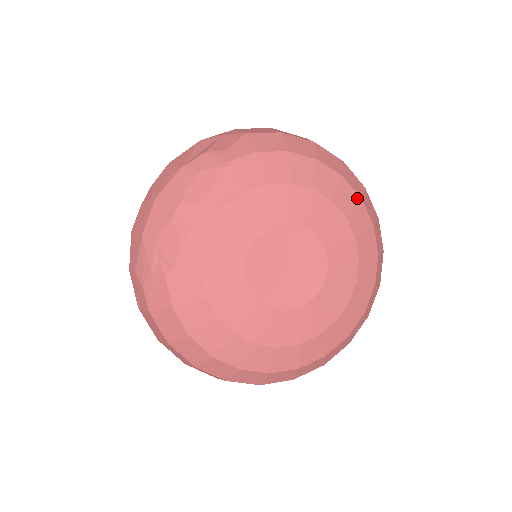
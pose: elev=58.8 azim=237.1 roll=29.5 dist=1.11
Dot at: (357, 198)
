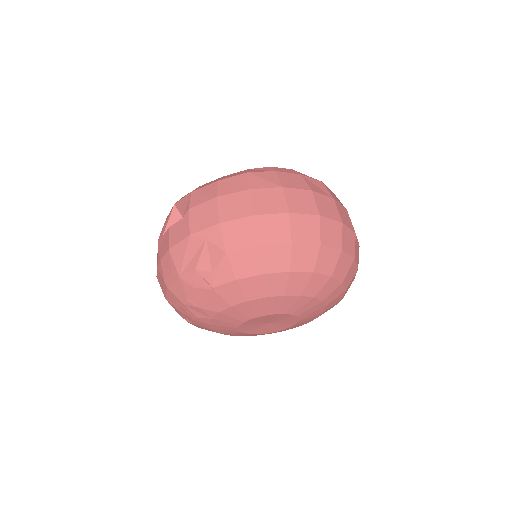
Dot at: (327, 279)
